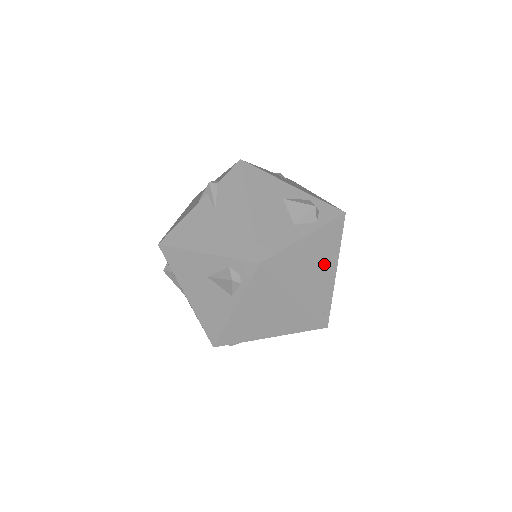
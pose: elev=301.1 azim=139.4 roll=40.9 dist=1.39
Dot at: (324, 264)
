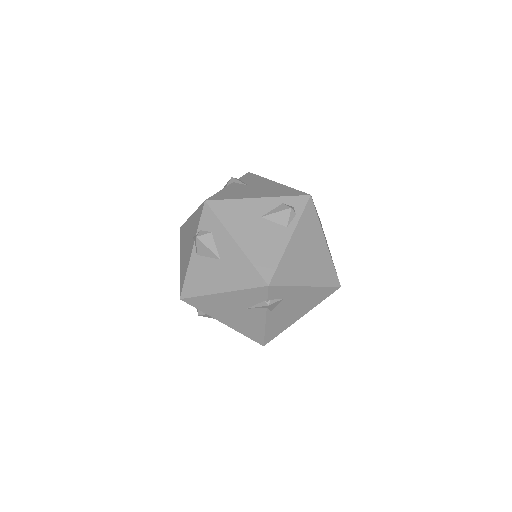
Dot at: occluded
